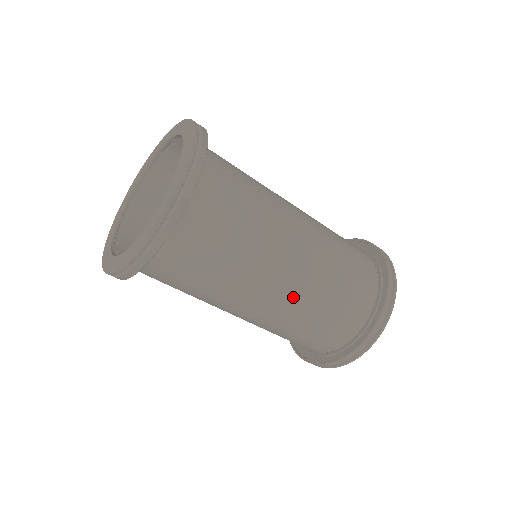
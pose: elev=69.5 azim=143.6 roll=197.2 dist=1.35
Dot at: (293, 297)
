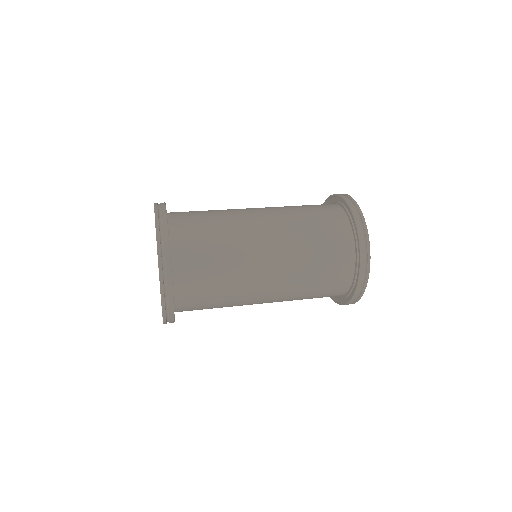
Dot at: (279, 300)
